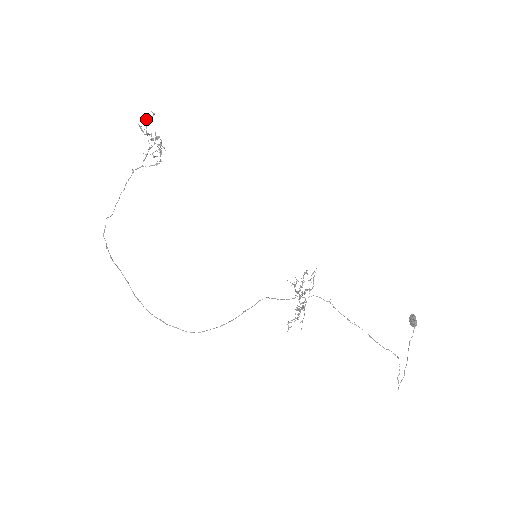
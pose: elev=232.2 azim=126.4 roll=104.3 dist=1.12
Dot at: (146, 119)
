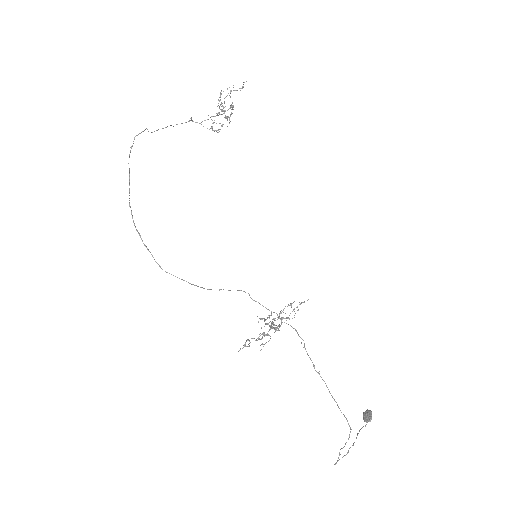
Dot at: occluded
